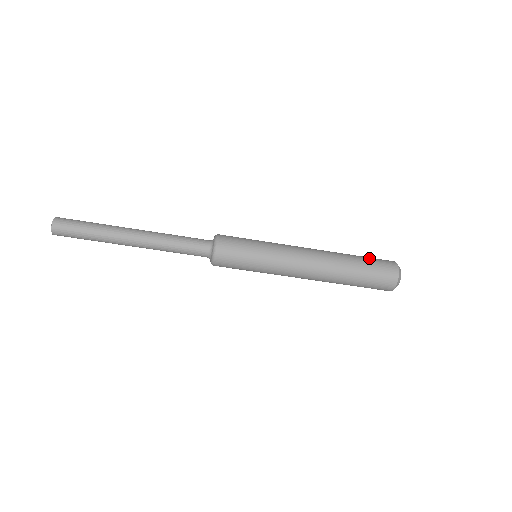
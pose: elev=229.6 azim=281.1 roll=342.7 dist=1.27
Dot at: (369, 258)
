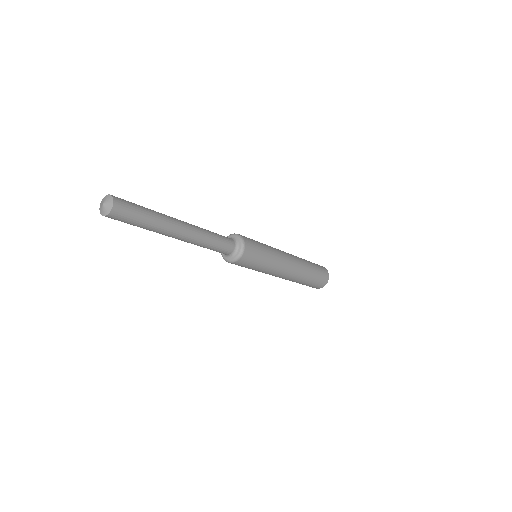
Dot at: occluded
